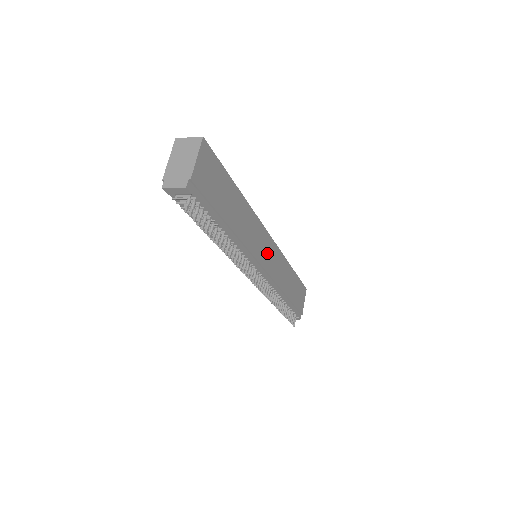
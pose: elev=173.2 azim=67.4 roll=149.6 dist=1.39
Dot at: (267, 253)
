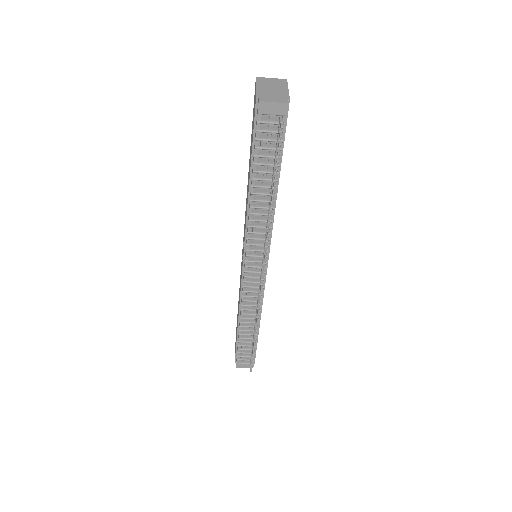
Dot at: occluded
